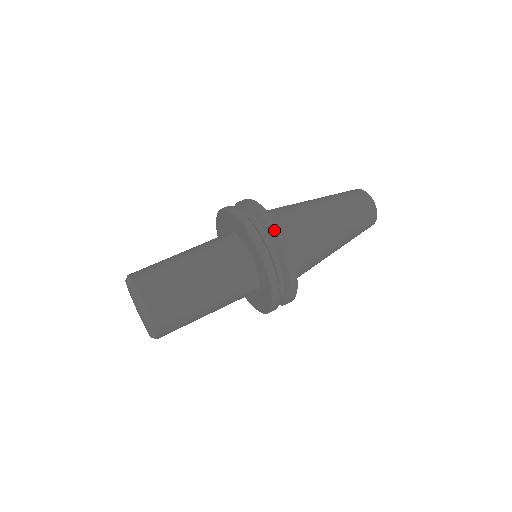
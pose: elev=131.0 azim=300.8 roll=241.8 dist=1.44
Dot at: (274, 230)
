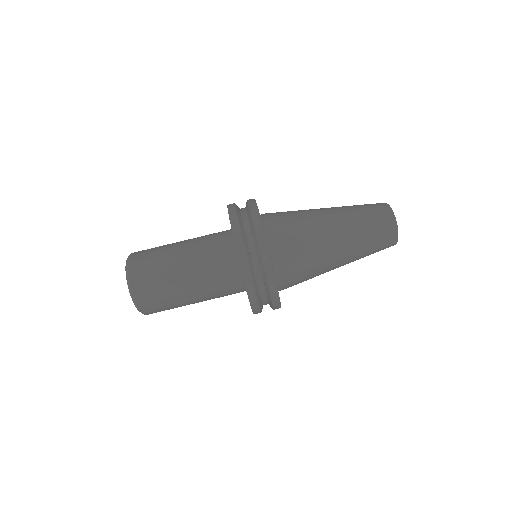
Dot at: (273, 297)
